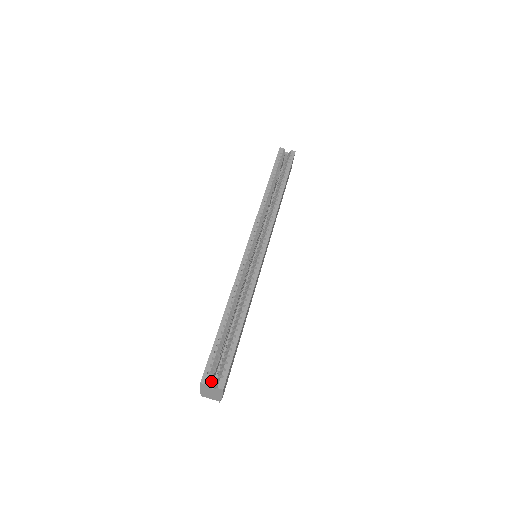
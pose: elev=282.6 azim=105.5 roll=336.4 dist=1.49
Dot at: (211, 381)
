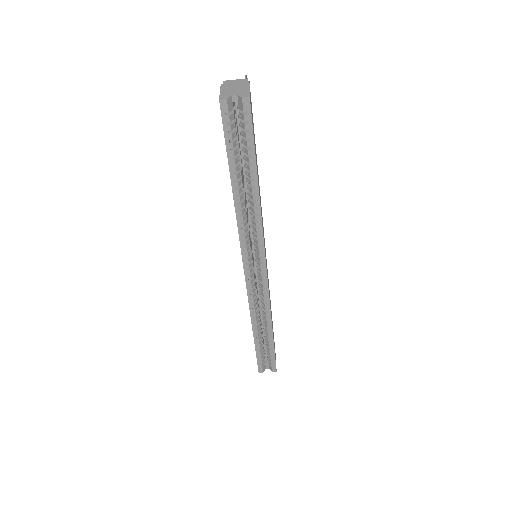
Dot at: (265, 365)
